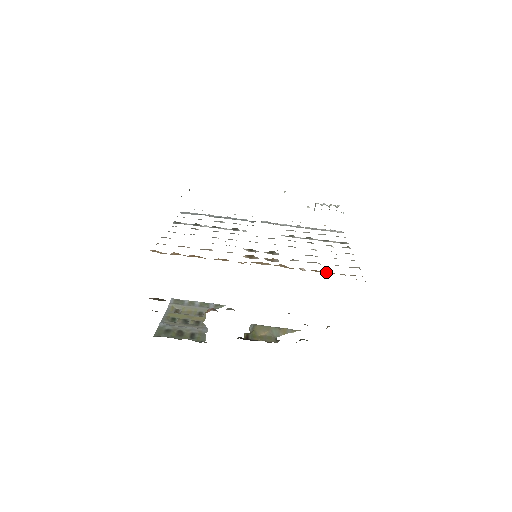
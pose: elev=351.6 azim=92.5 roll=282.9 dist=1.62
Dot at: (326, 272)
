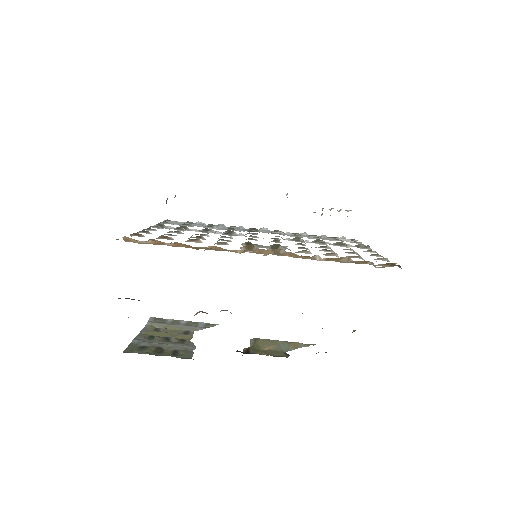
Dot at: (347, 262)
